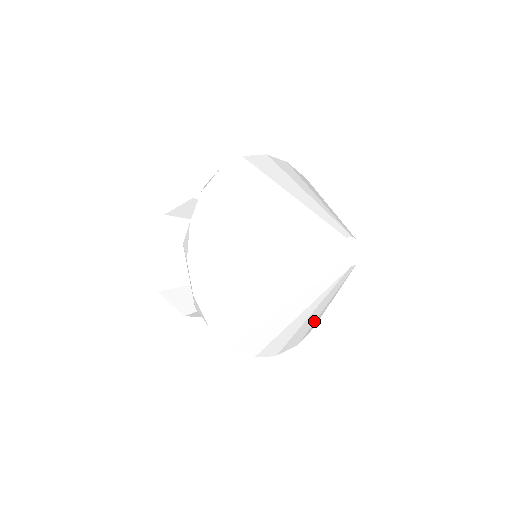
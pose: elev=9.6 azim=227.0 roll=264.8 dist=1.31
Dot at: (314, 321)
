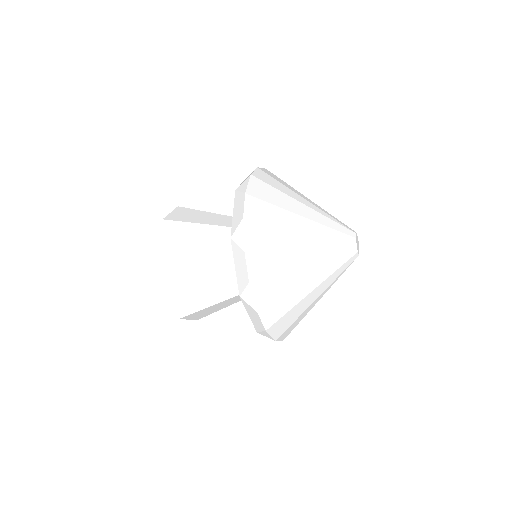
Dot at: occluded
